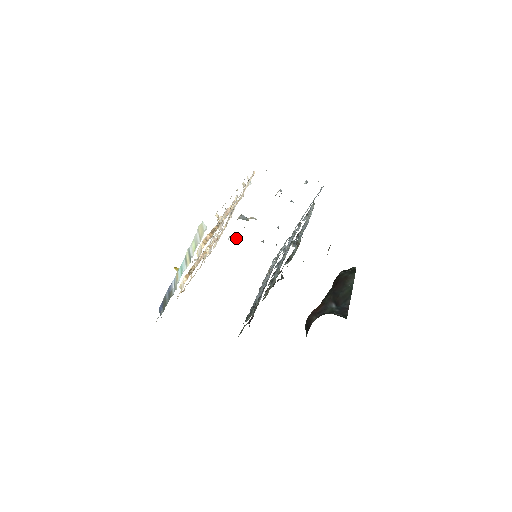
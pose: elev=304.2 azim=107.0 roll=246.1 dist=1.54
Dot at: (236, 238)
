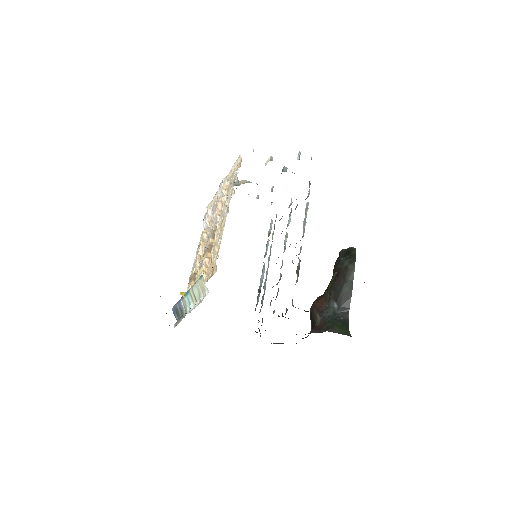
Dot at: occluded
